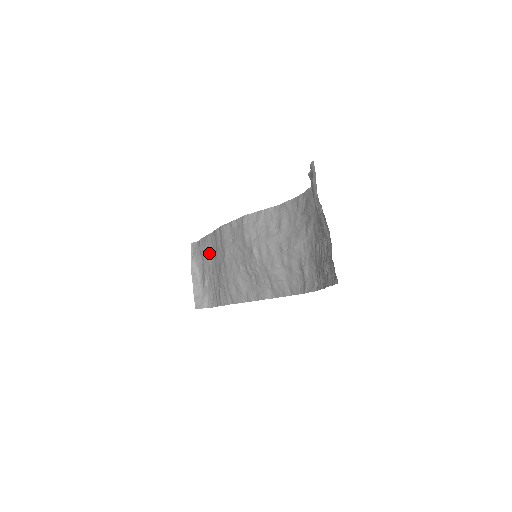
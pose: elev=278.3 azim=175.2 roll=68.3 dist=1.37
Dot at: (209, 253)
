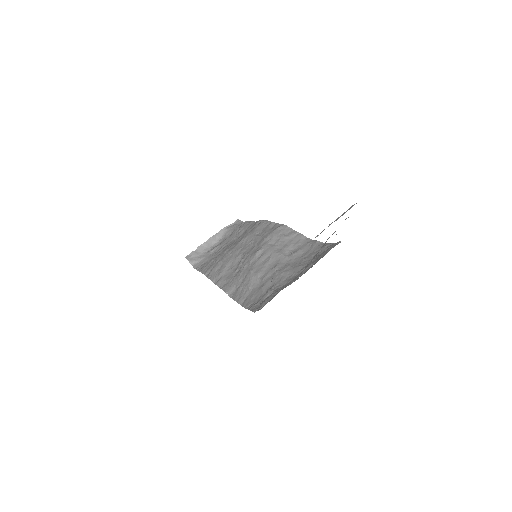
Dot at: (238, 233)
